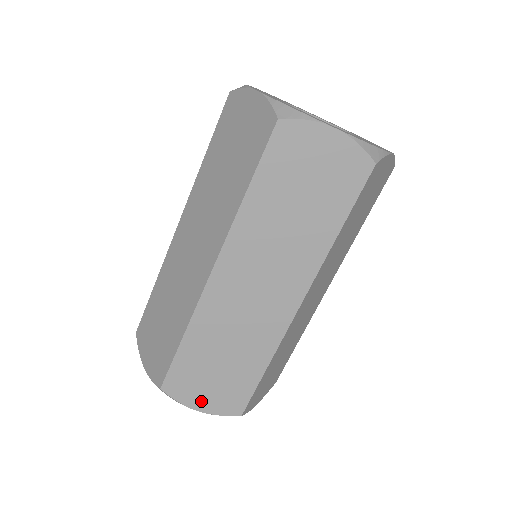
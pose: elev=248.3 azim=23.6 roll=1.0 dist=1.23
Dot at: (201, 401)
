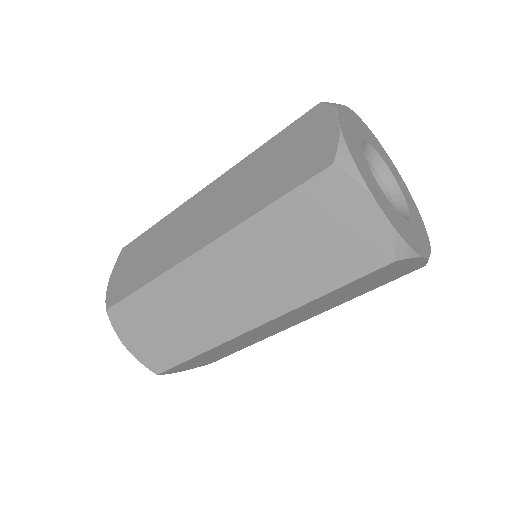
Dot at: occluded
